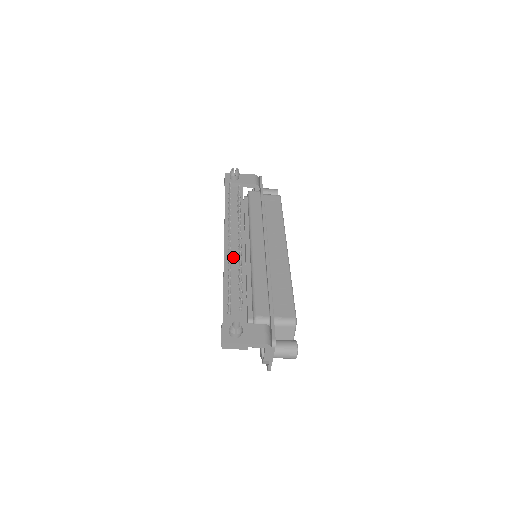
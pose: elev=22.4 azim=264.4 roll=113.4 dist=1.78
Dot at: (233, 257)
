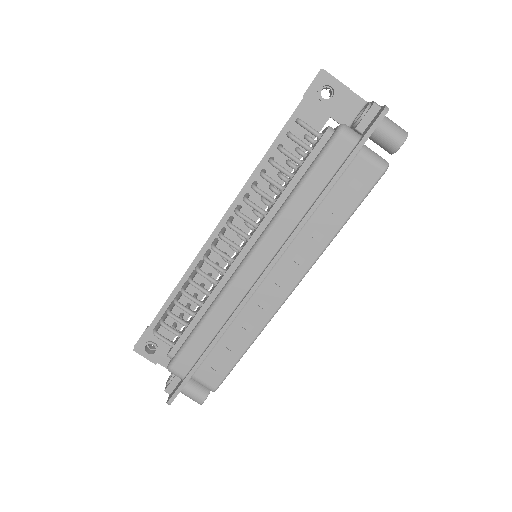
Dot at: (242, 212)
